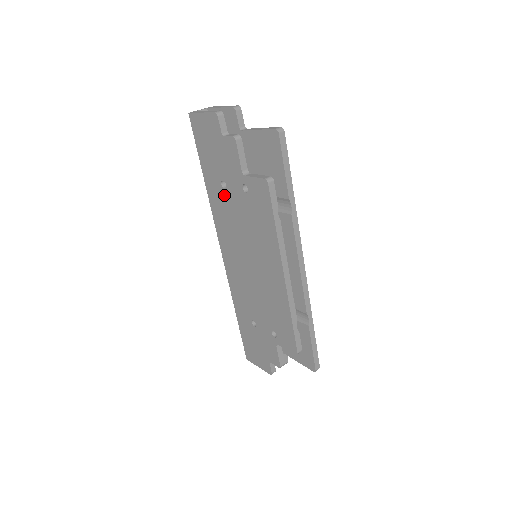
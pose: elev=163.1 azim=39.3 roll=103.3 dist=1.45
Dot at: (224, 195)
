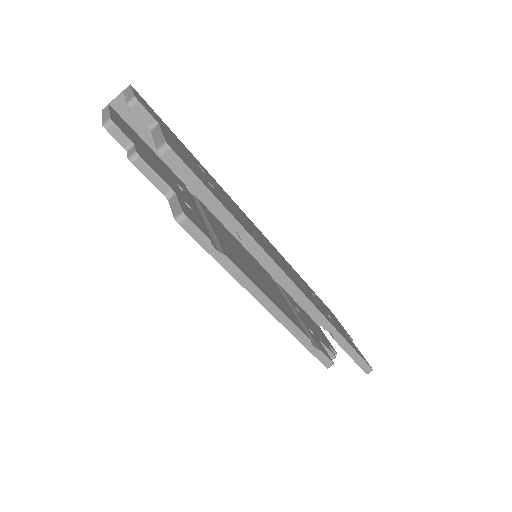
Dot at: occluded
